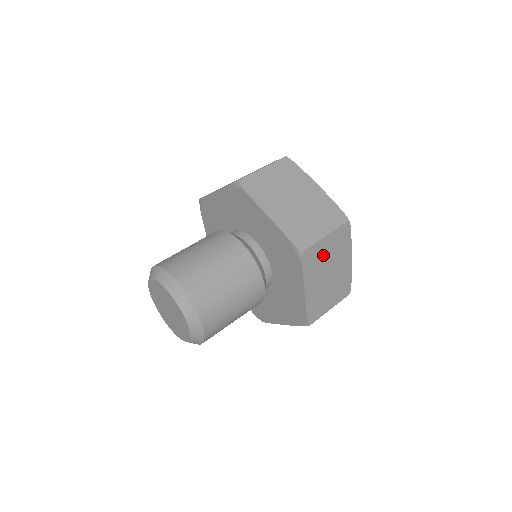
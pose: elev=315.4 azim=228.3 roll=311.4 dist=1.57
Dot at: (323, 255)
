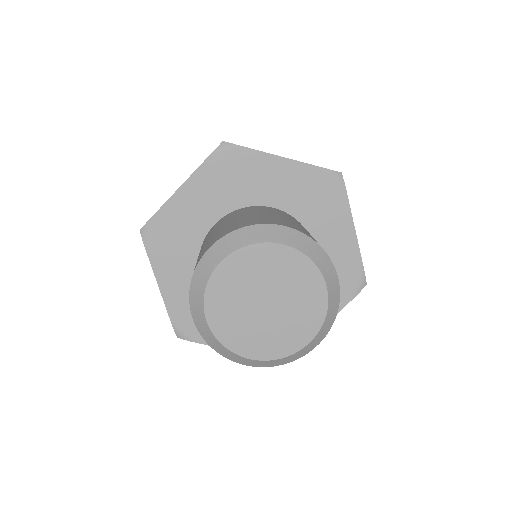
Dot at: occluded
